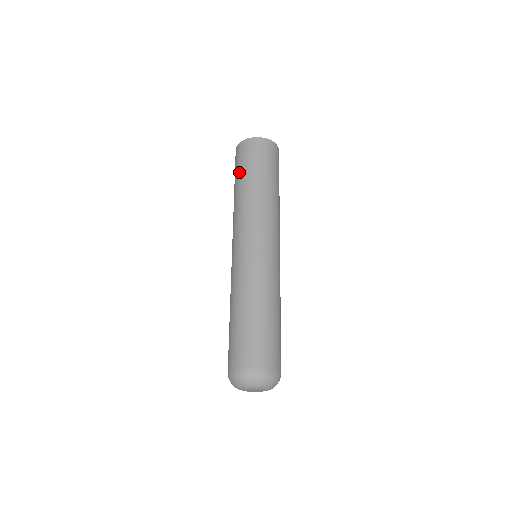
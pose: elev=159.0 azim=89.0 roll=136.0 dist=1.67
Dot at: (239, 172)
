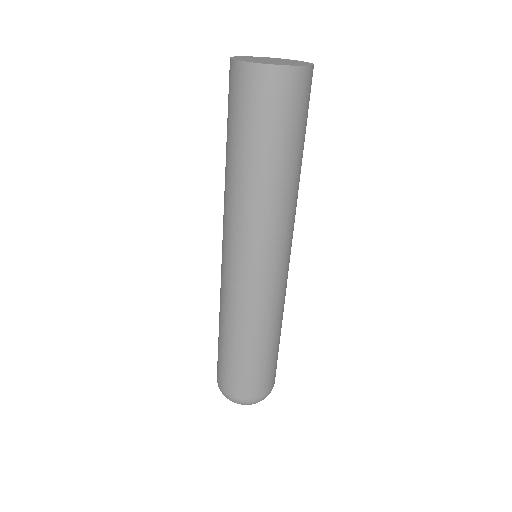
Dot at: occluded
